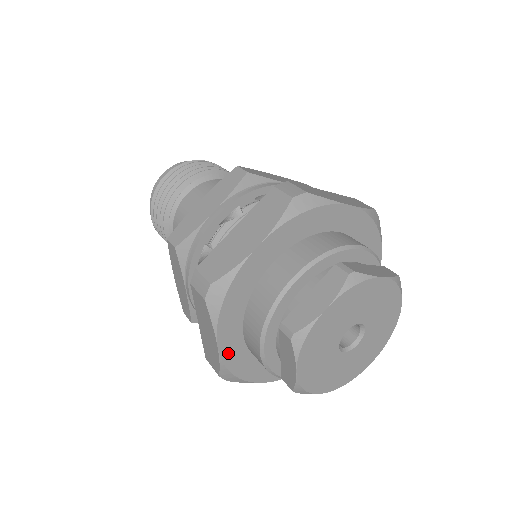
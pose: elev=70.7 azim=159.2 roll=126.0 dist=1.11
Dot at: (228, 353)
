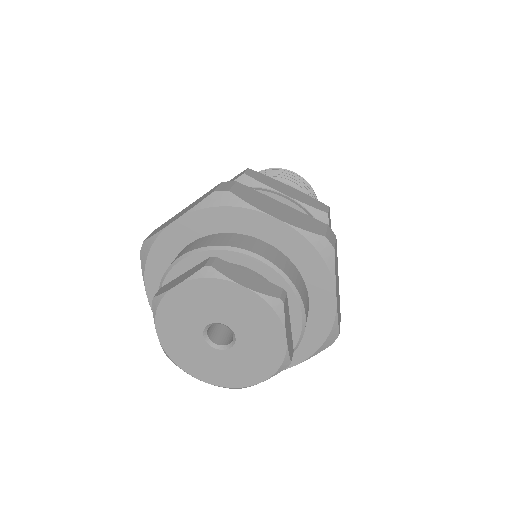
Dot at: occluded
